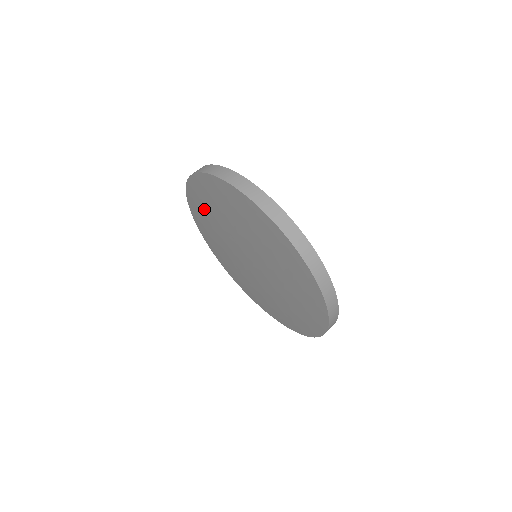
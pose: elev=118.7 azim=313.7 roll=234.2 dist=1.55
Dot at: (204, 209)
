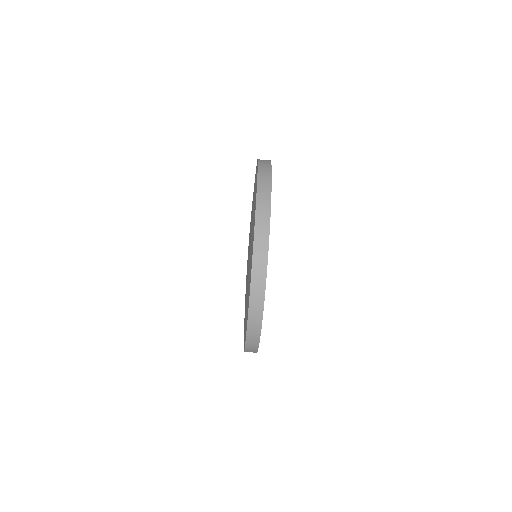
Dot at: (252, 223)
